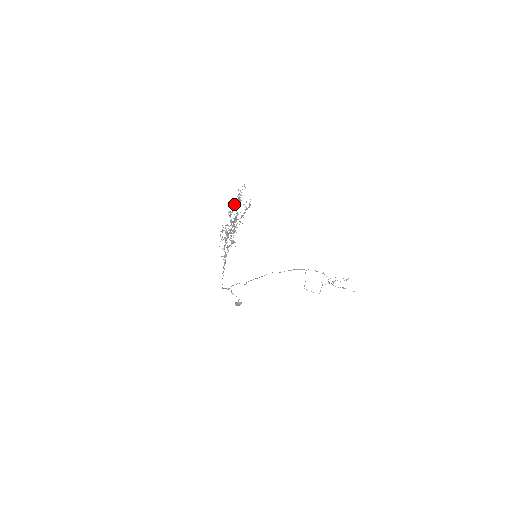
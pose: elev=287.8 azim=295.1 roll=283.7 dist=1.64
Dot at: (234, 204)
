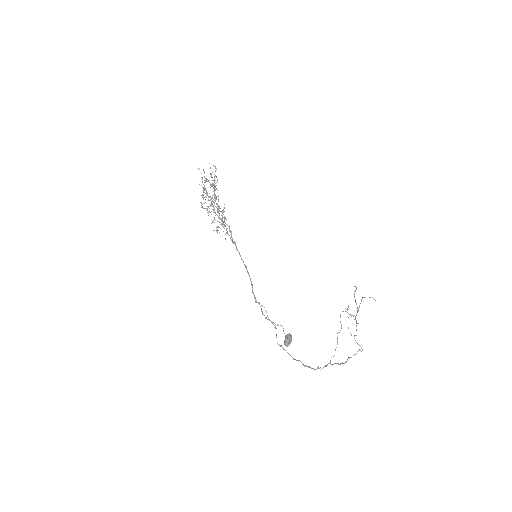
Dot at: occluded
